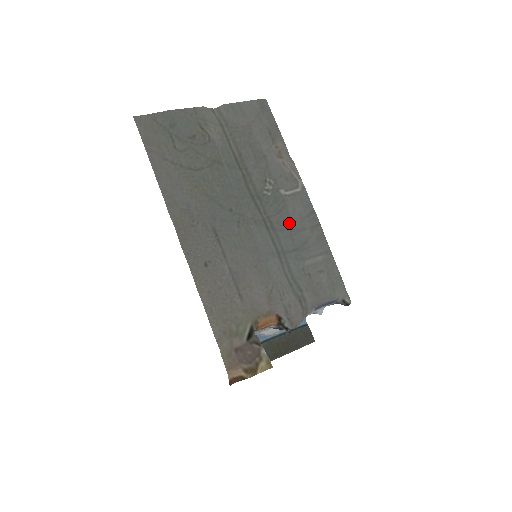
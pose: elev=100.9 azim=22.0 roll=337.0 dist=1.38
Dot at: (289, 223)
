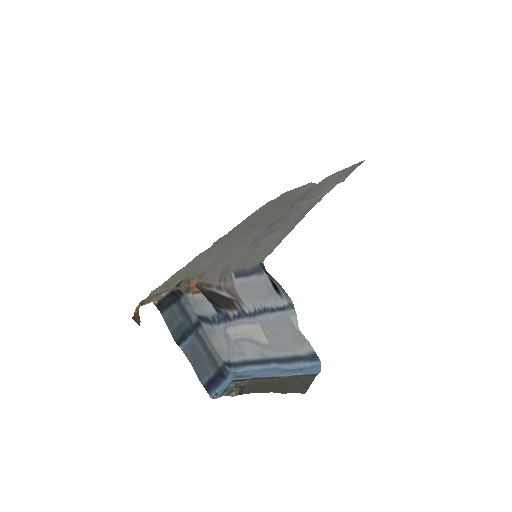
Dot at: (285, 219)
